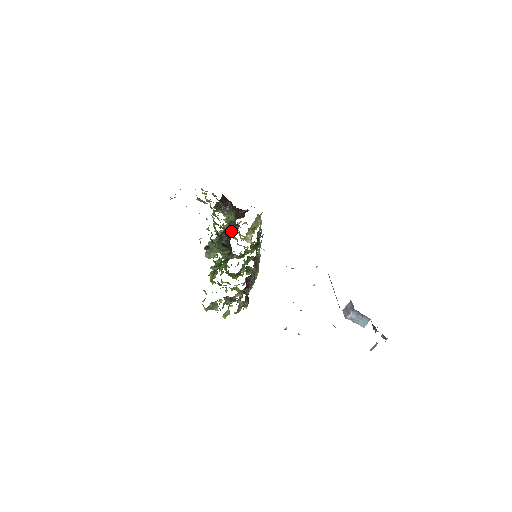
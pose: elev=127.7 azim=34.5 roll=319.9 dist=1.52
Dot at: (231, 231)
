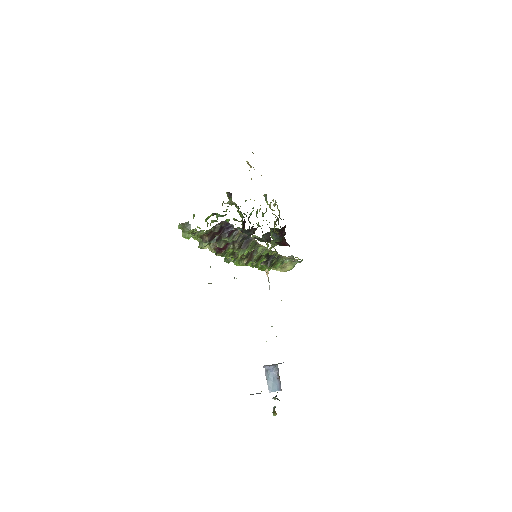
Dot at: (262, 240)
